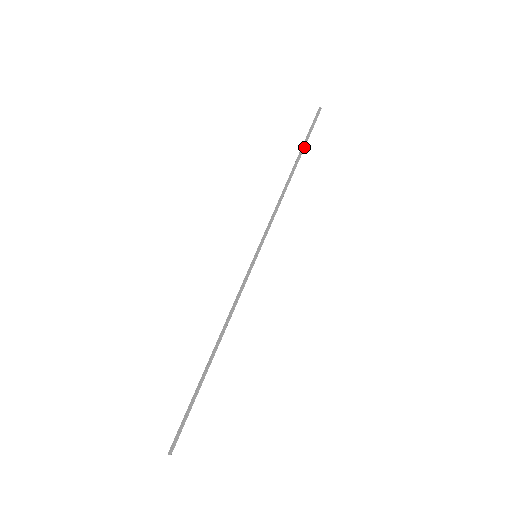
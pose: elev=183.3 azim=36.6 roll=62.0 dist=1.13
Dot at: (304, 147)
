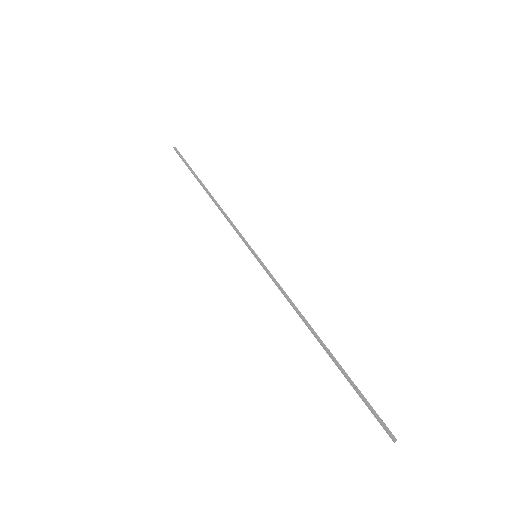
Dot at: (194, 174)
